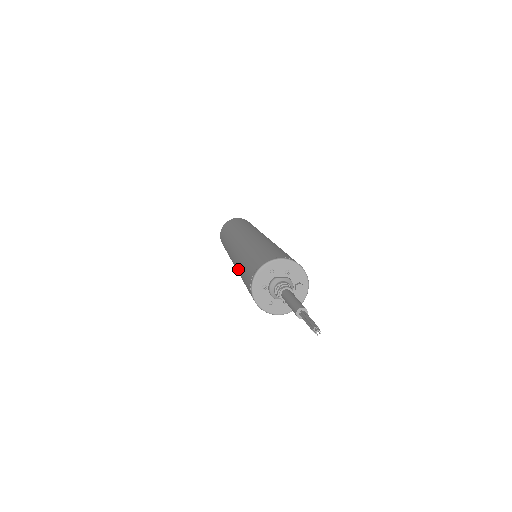
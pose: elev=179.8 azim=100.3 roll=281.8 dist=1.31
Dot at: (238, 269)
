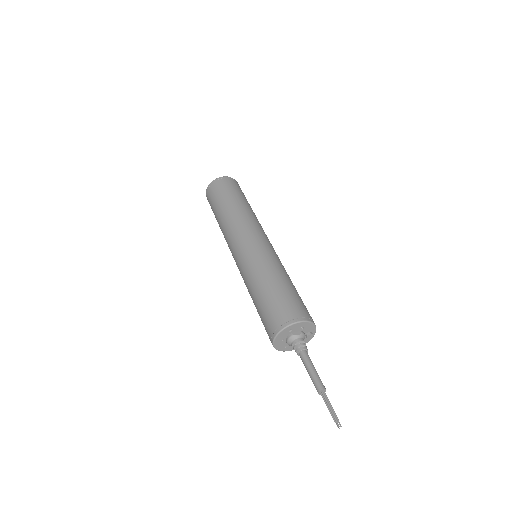
Dot at: (248, 289)
